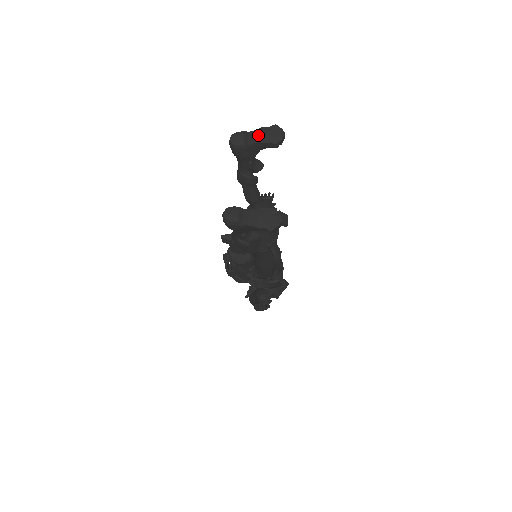
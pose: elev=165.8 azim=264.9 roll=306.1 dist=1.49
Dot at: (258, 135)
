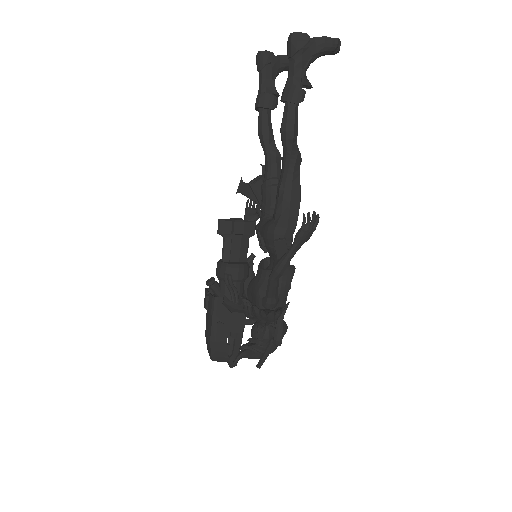
Dot at: (279, 56)
